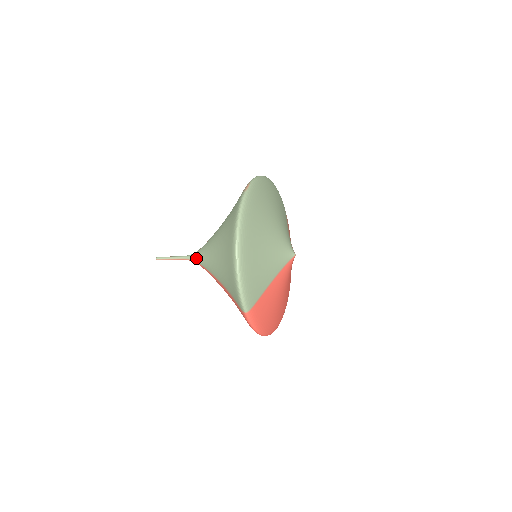
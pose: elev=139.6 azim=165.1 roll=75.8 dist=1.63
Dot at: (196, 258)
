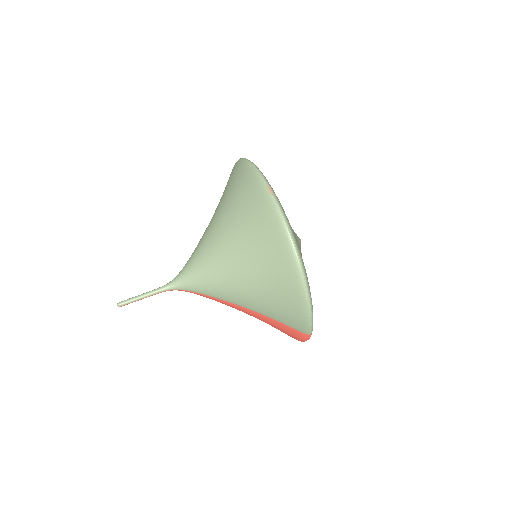
Dot at: (184, 286)
